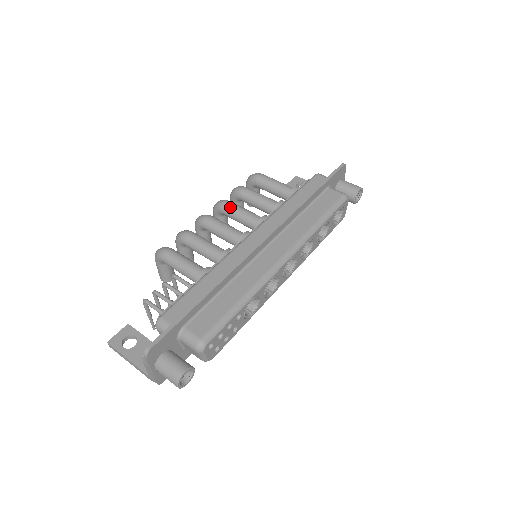
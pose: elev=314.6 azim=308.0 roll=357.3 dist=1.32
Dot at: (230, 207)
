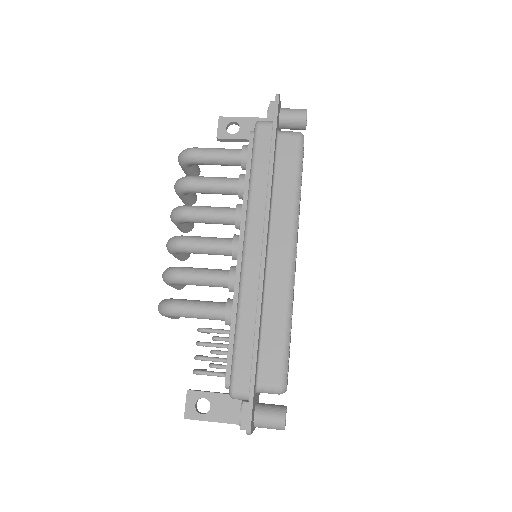
Dot at: (193, 215)
